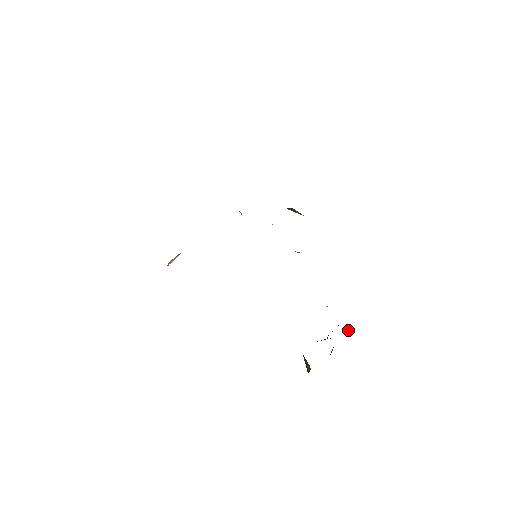
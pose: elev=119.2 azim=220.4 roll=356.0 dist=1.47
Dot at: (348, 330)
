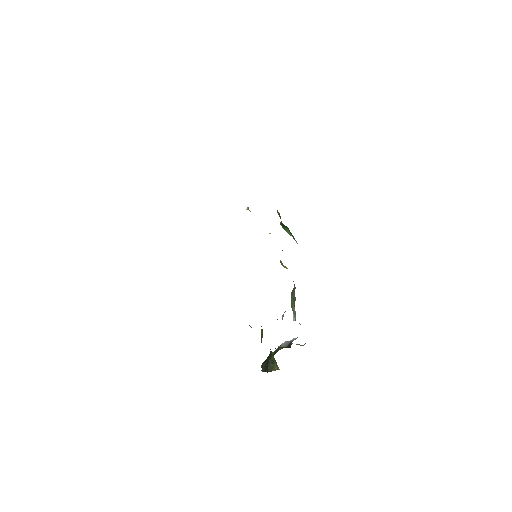
Dot at: (296, 344)
